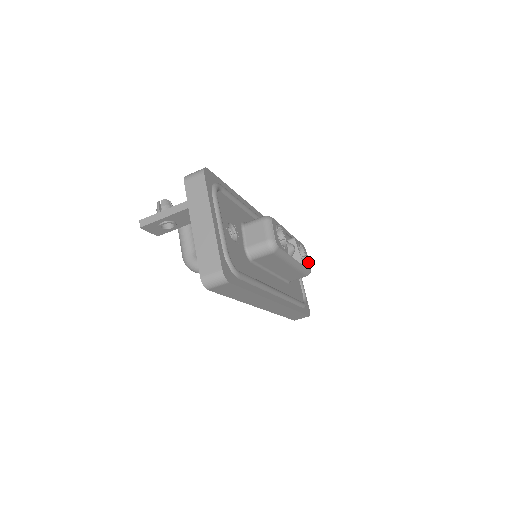
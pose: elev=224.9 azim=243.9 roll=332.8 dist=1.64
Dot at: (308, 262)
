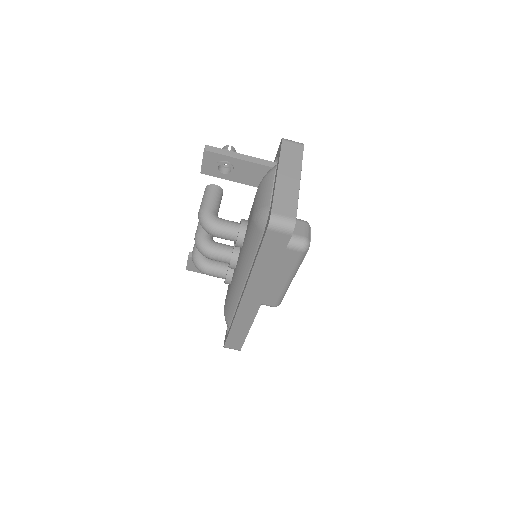
Dot at: occluded
